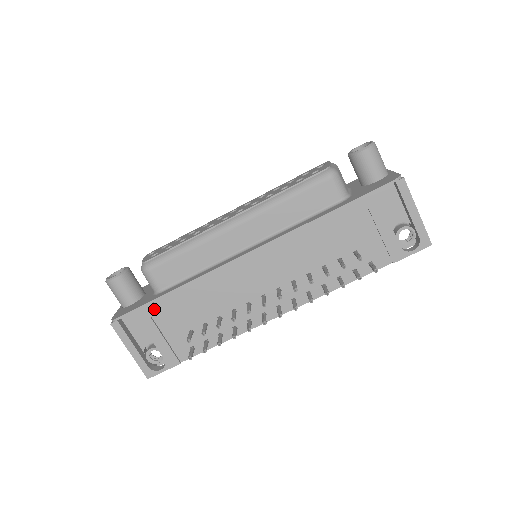
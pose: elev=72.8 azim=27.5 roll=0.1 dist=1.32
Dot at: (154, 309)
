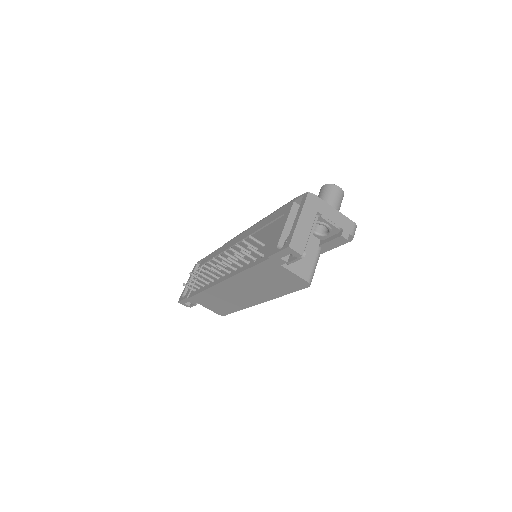
Dot at: (205, 260)
